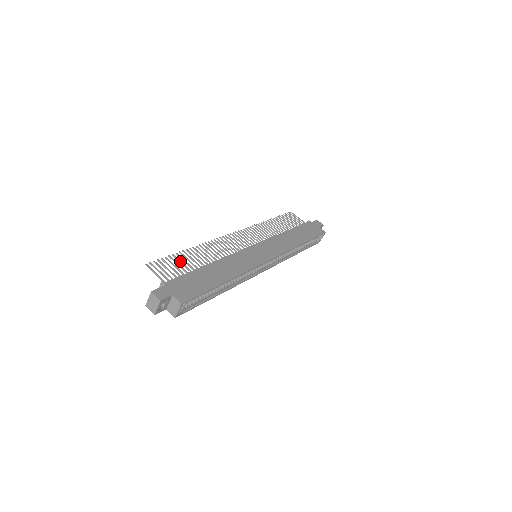
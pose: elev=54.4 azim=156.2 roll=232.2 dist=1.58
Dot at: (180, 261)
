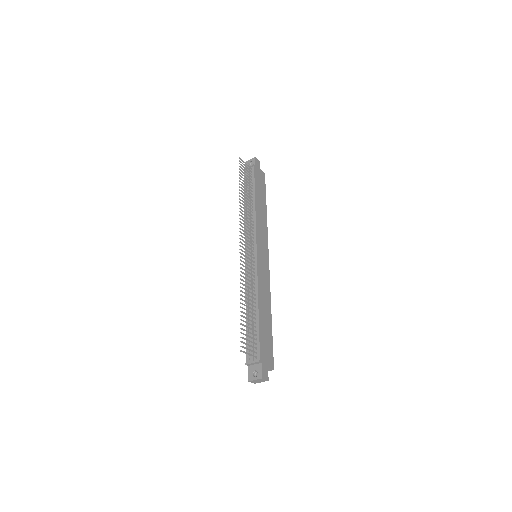
Dot at: (247, 323)
